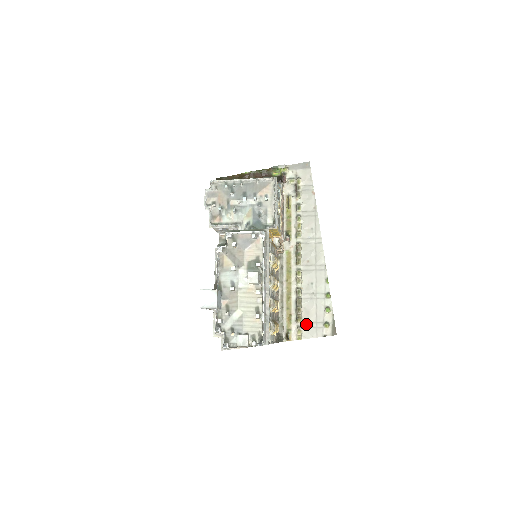
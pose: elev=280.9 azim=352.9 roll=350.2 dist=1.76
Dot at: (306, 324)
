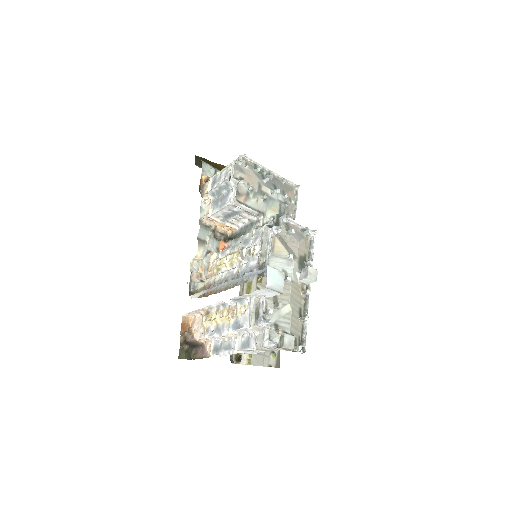
Dot at: occluded
